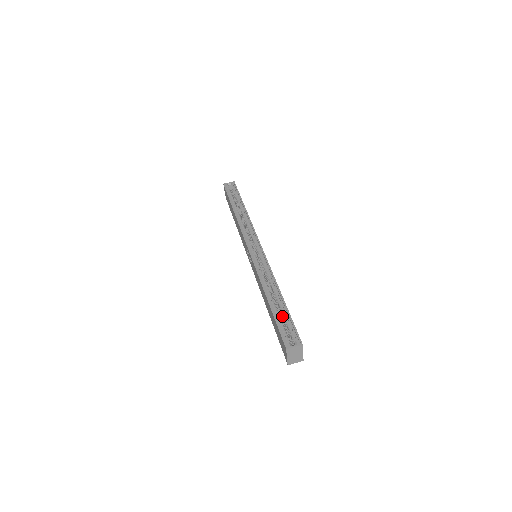
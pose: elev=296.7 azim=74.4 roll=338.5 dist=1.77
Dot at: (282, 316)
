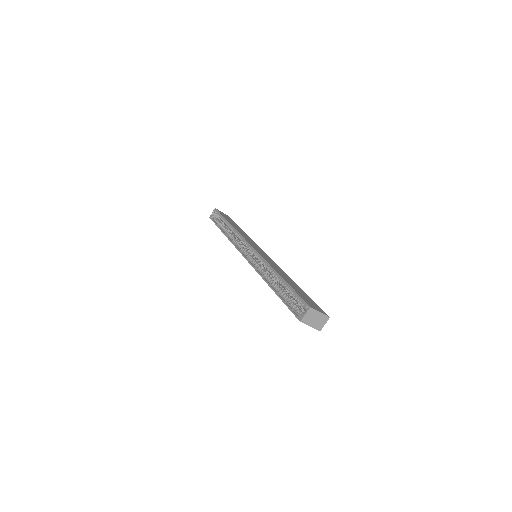
Dot at: (289, 294)
